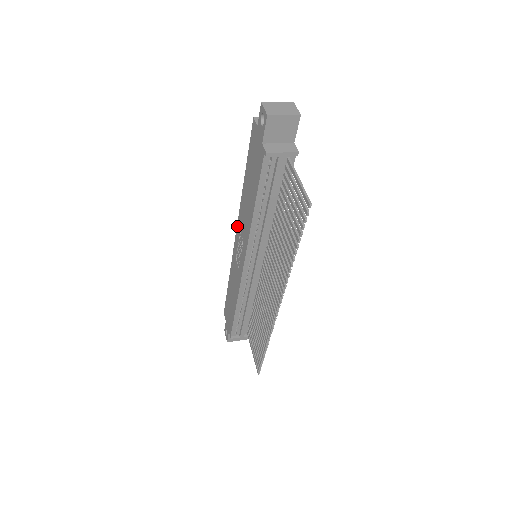
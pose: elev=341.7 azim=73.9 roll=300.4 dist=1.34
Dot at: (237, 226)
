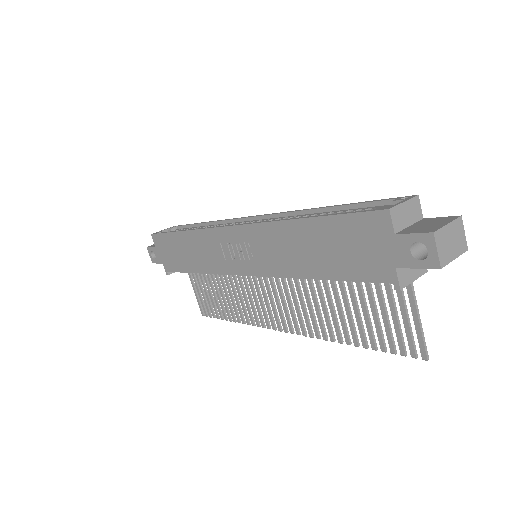
Dot at: (243, 227)
